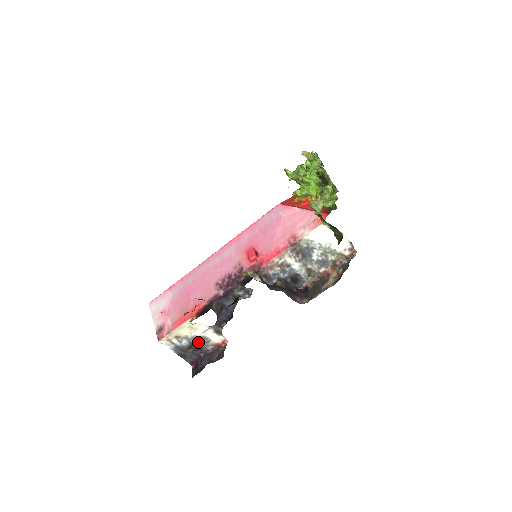
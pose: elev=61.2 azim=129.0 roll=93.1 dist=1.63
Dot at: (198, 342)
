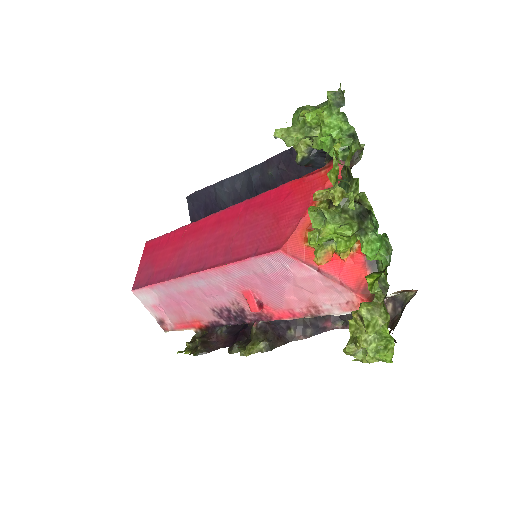
Dot at: occluded
